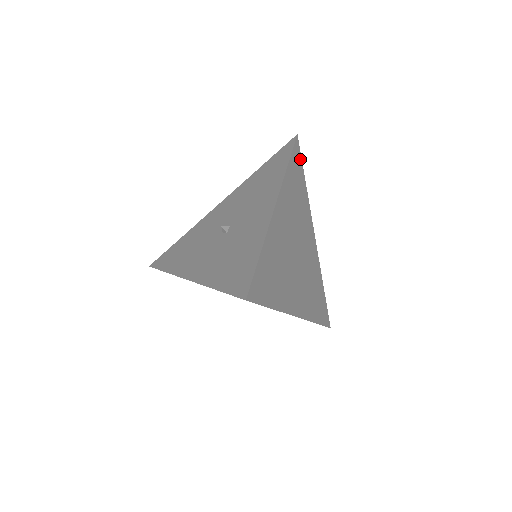
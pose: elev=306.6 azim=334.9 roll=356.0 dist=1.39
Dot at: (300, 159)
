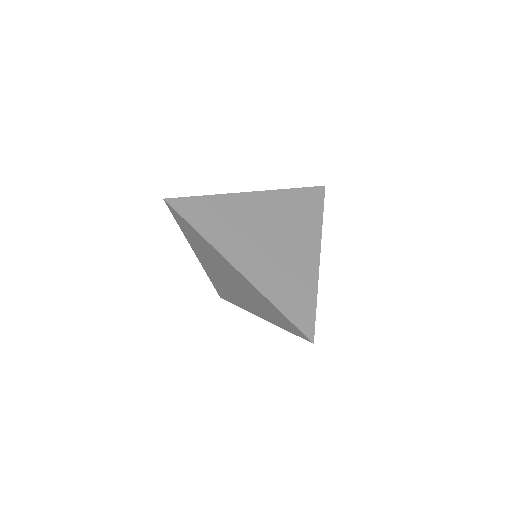
Dot at: (321, 199)
